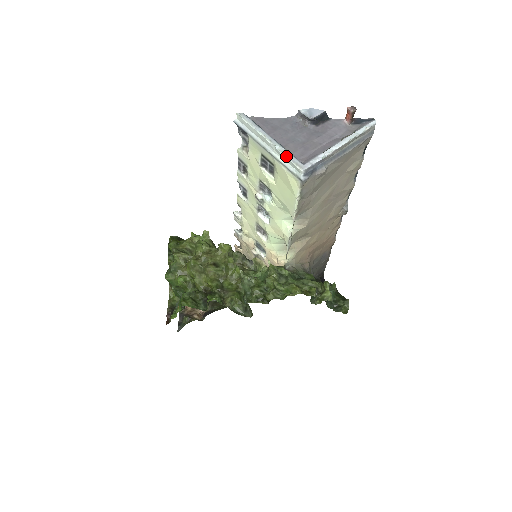
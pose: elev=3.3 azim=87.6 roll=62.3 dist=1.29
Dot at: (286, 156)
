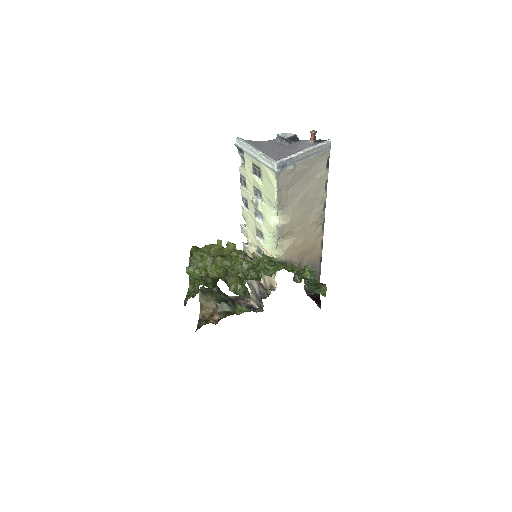
Dot at: (265, 157)
